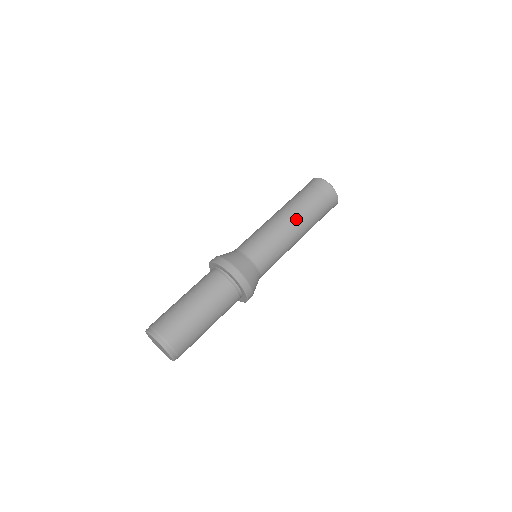
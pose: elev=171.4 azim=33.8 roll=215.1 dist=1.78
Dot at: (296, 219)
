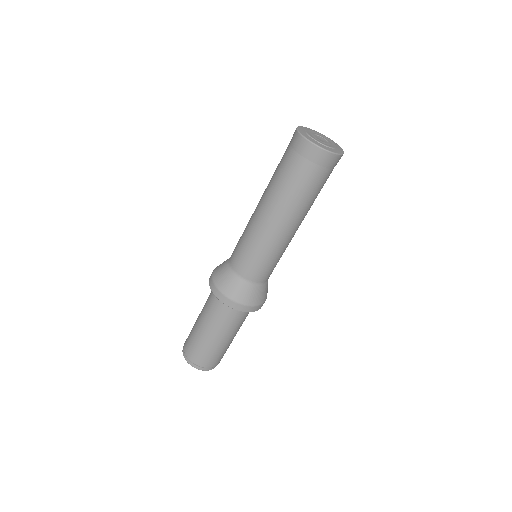
Dot at: (296, 220)
